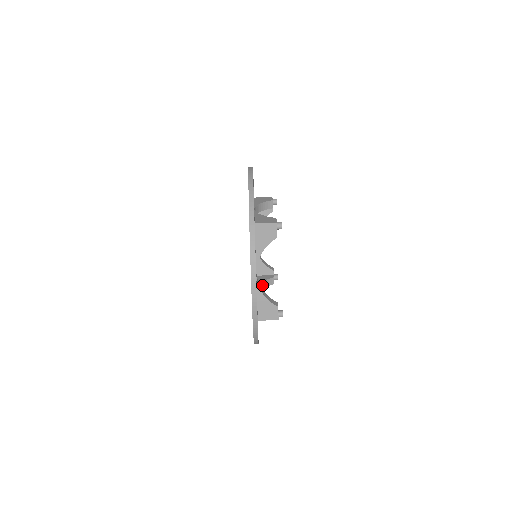
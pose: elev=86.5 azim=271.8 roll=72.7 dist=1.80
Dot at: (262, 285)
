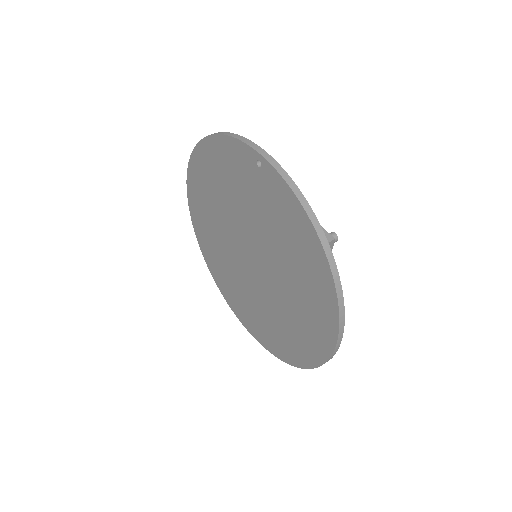
Dot at: occluded
